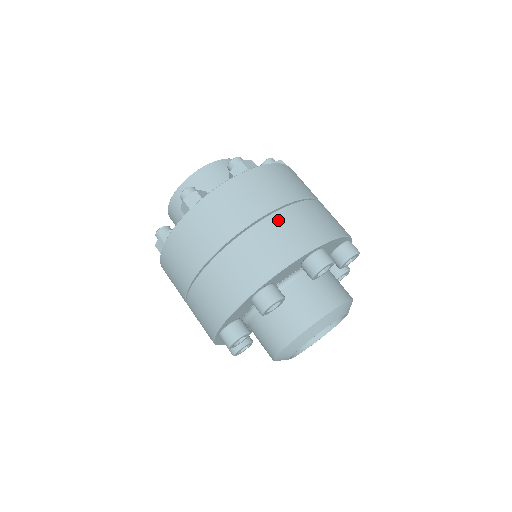
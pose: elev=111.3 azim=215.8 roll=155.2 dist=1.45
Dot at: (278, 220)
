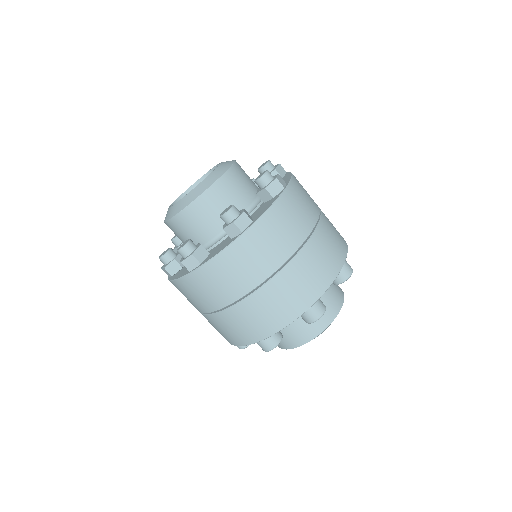
Dot at: (319, 239)
